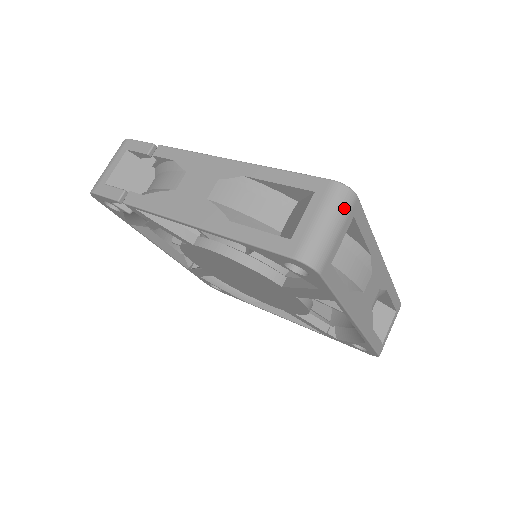
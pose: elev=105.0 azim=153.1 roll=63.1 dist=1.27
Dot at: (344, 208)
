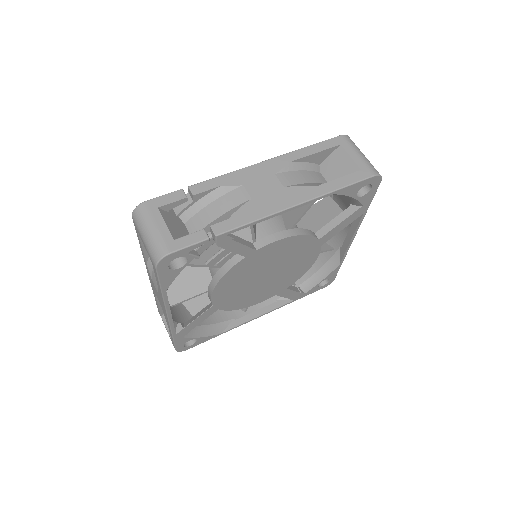
Dot at: (356, 146)
